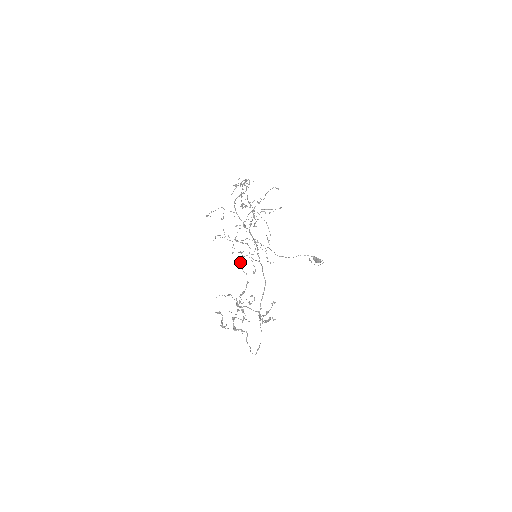
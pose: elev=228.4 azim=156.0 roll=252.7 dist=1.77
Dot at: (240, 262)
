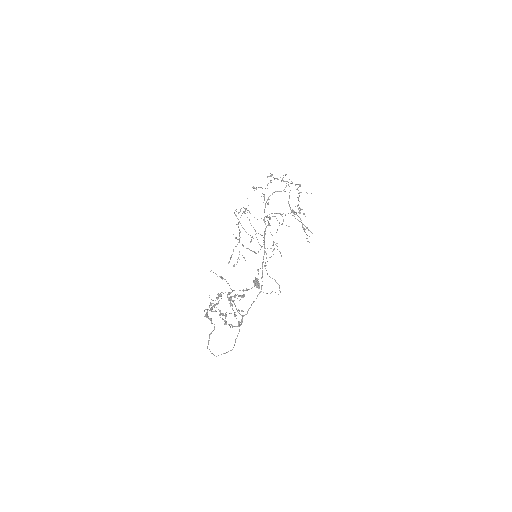
Dot at: occluded
